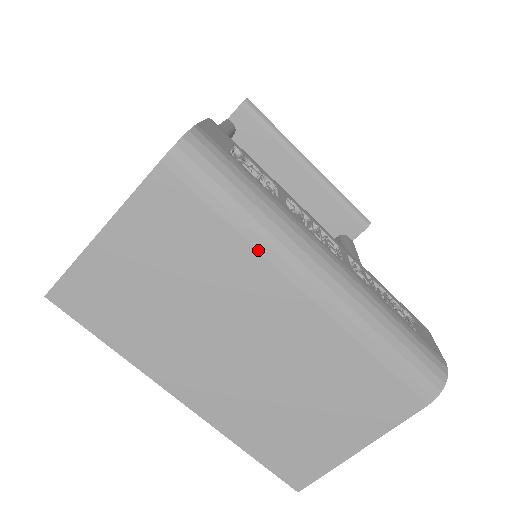
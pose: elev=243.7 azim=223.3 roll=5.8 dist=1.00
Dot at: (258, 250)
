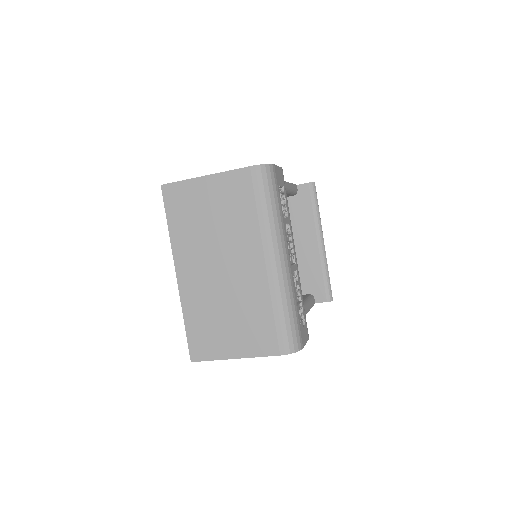
Dot at: (260, 228)
